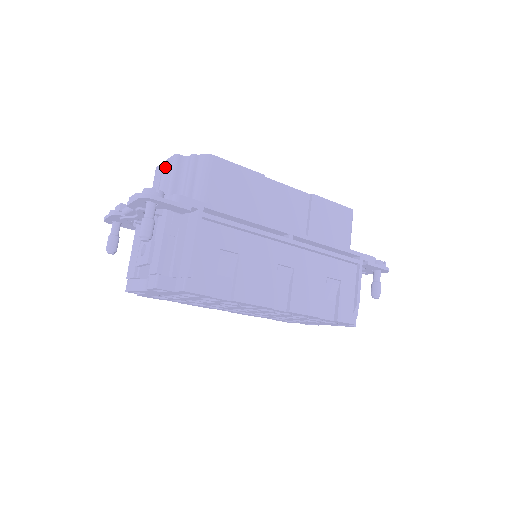
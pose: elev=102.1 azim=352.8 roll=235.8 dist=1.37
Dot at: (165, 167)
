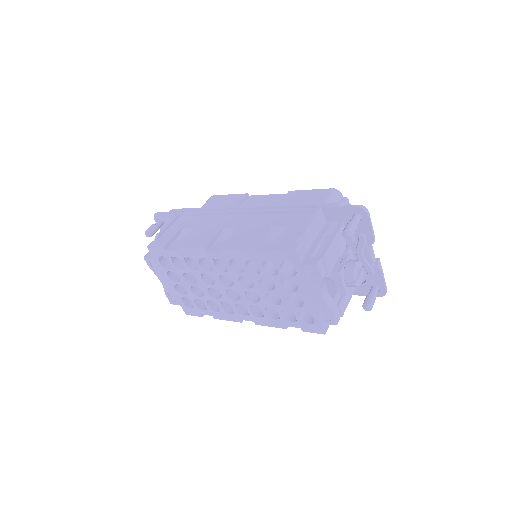
Dot at: occluded
